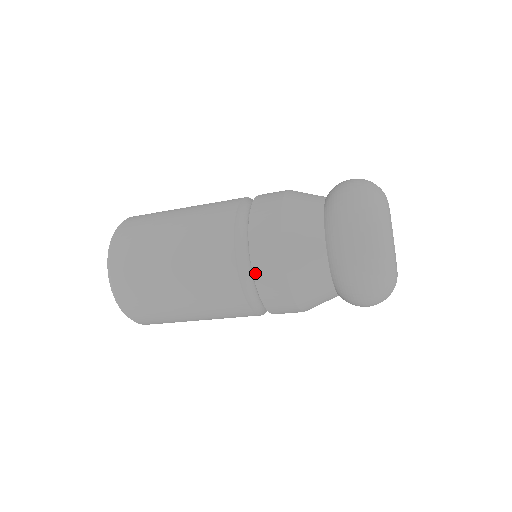
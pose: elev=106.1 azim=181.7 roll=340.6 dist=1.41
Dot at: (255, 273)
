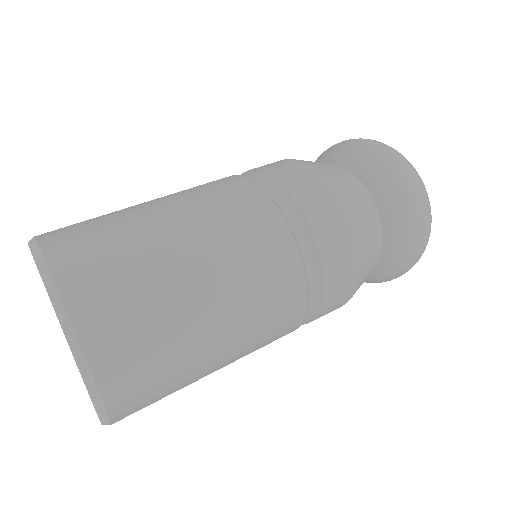
Dot at: (322, 312)
